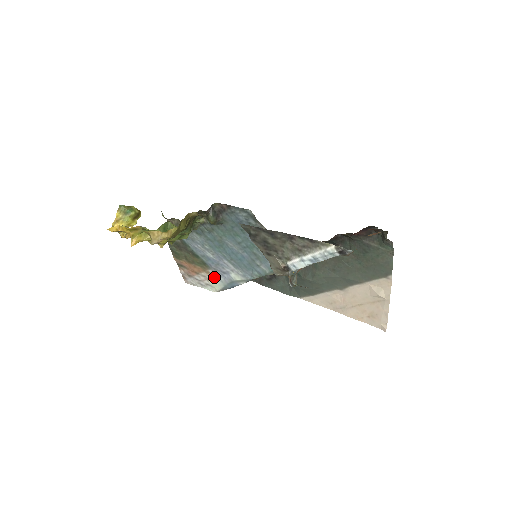
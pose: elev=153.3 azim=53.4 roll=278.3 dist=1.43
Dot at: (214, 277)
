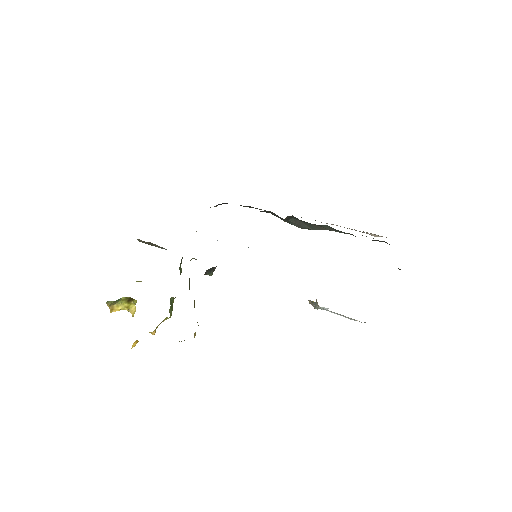
Dot at: occluded
